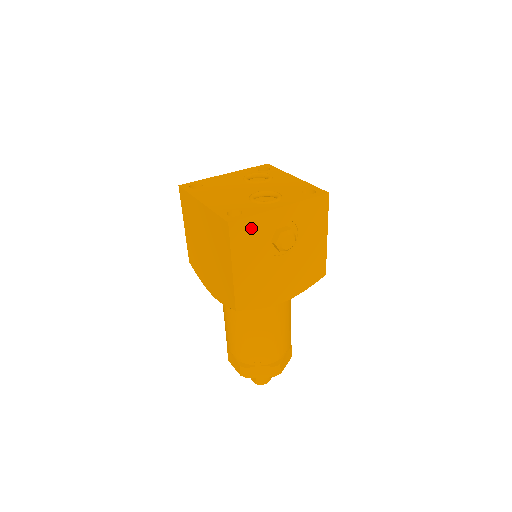
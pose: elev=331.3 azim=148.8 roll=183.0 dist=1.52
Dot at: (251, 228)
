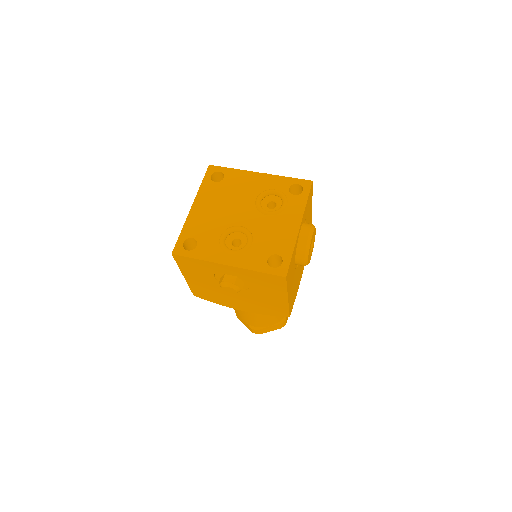
Dot at: (196, 264)
